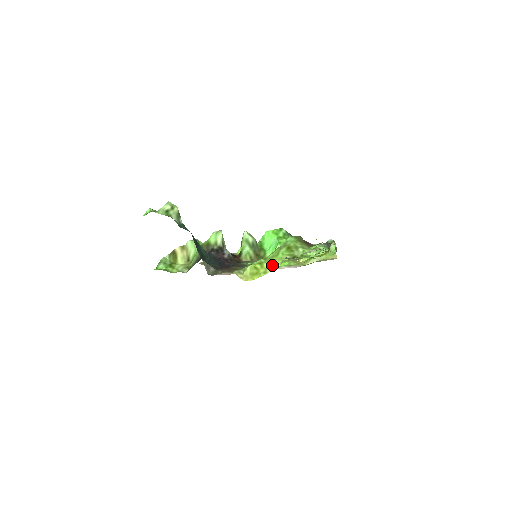
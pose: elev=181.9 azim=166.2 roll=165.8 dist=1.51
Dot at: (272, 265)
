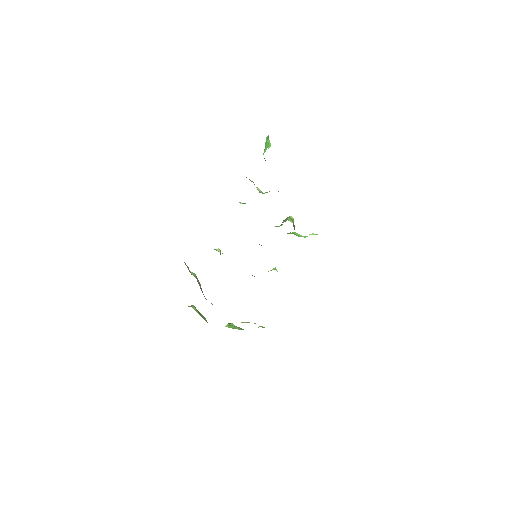
Dot at: occluded
